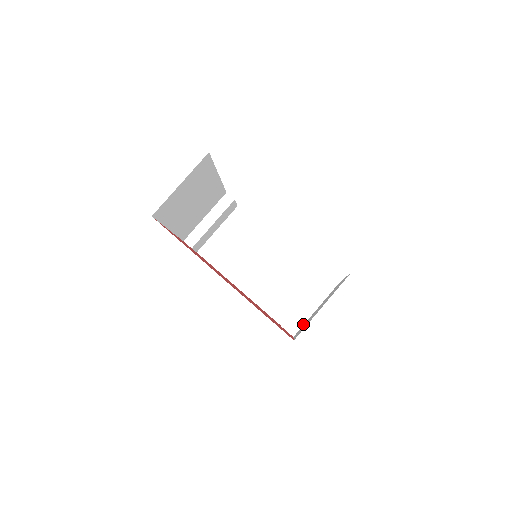
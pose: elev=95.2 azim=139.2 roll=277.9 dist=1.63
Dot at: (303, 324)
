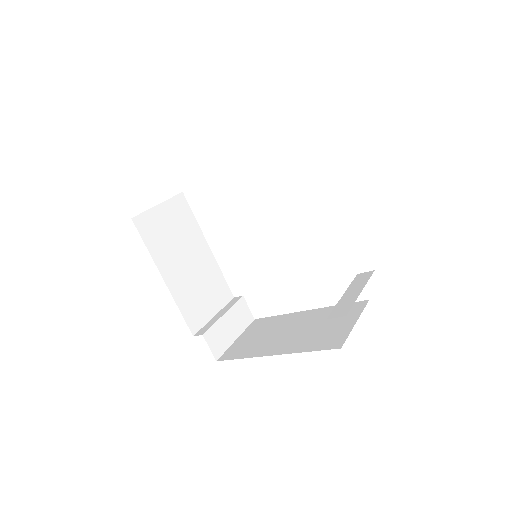
Dot at: (352, 304)
